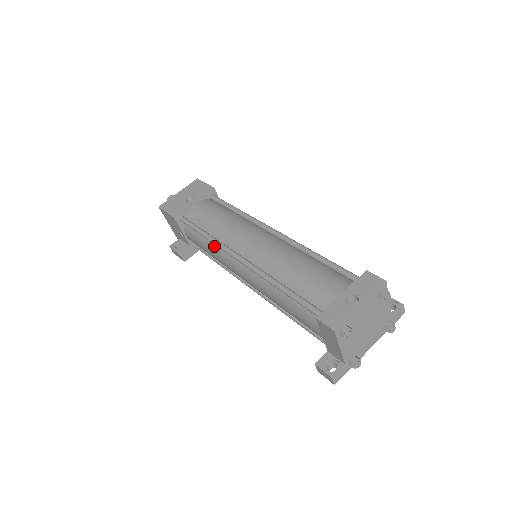
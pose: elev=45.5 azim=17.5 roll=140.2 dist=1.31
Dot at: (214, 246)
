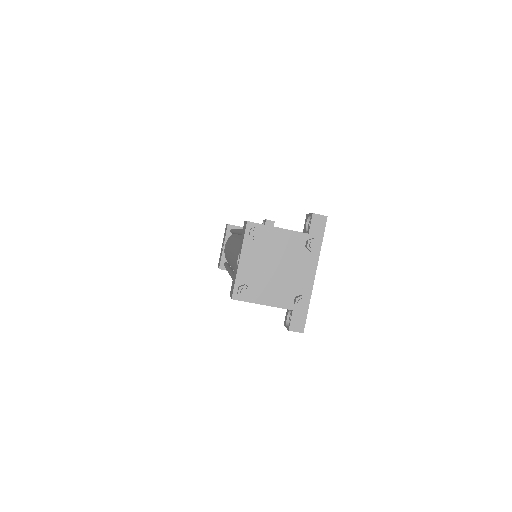
Dot at: occluded
